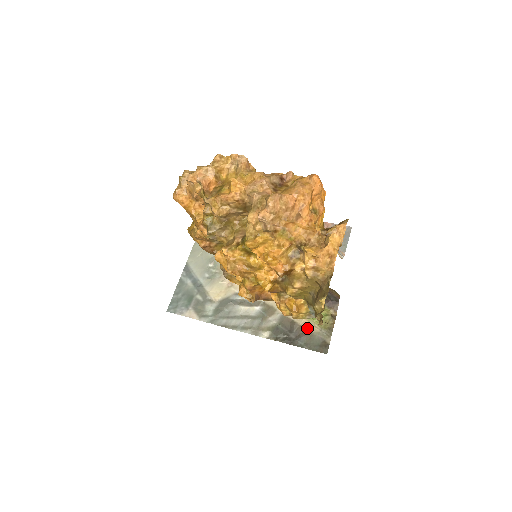
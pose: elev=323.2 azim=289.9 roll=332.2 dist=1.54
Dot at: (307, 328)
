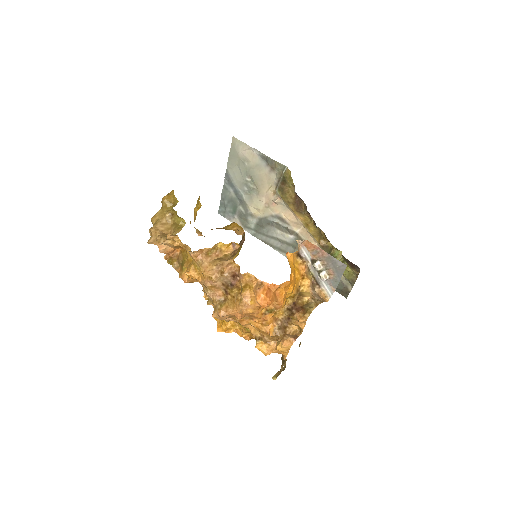
Dot at: occluded
